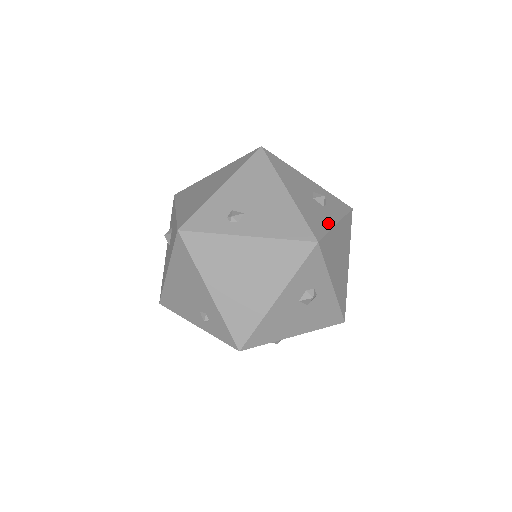
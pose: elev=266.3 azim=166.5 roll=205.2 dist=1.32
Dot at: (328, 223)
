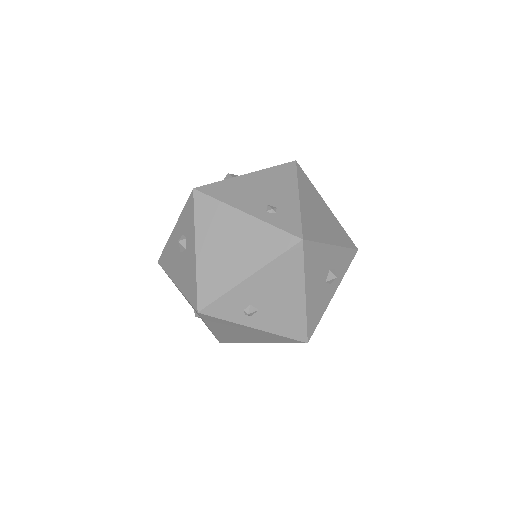
Dot at: occluded
